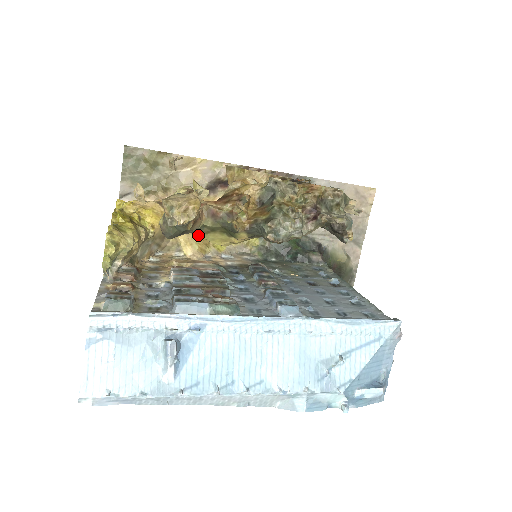
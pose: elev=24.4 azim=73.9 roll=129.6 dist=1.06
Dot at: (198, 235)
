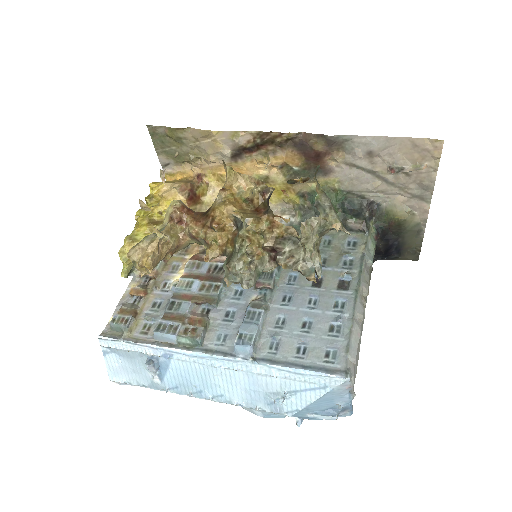
Dot at: occluded
